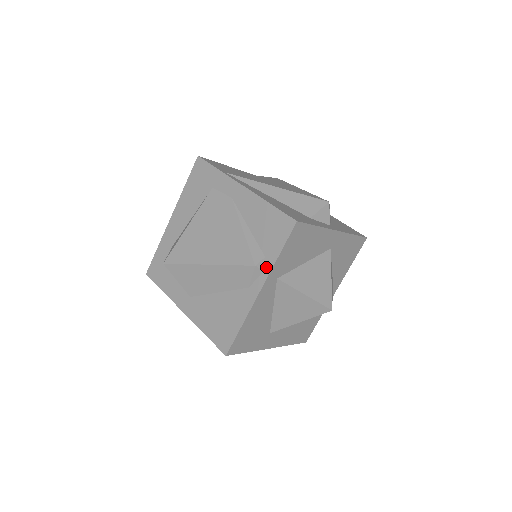
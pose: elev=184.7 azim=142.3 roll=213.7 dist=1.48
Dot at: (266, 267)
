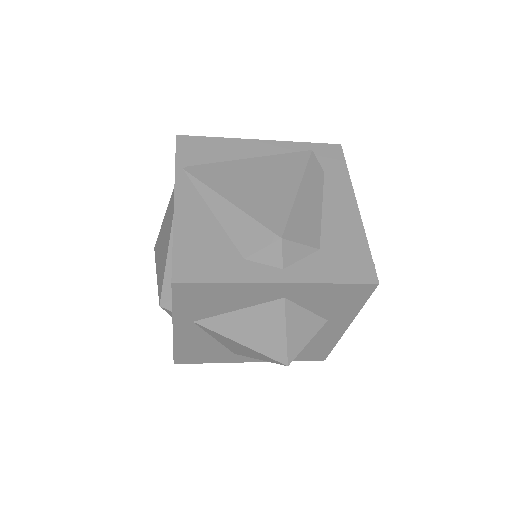
Dot at: occluded
